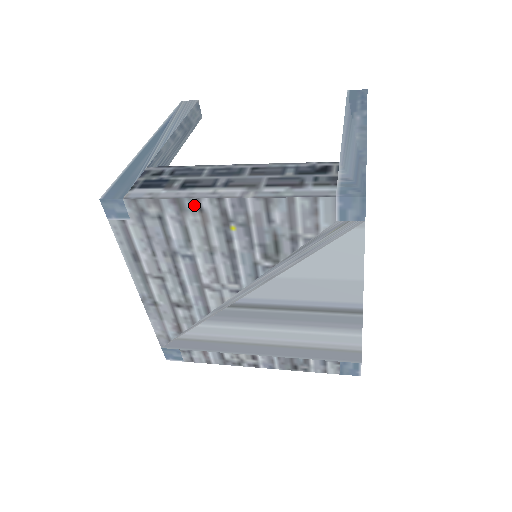
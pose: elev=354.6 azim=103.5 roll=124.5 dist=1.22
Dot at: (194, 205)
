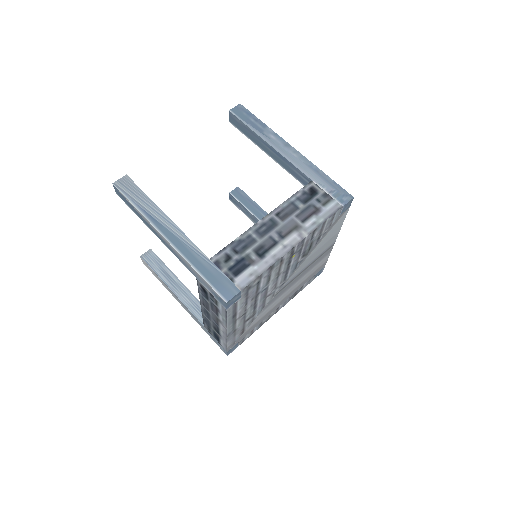
Dot at: (279, 261)
